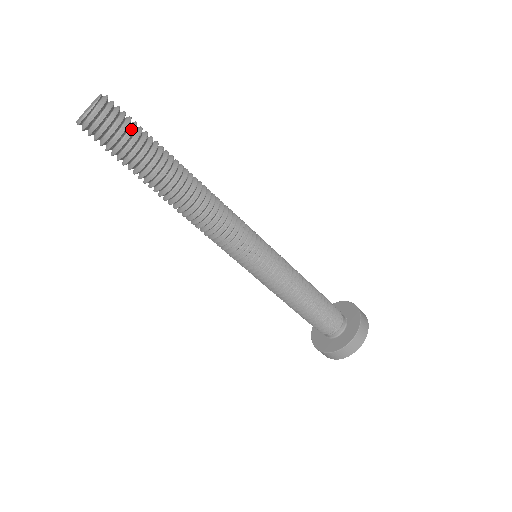
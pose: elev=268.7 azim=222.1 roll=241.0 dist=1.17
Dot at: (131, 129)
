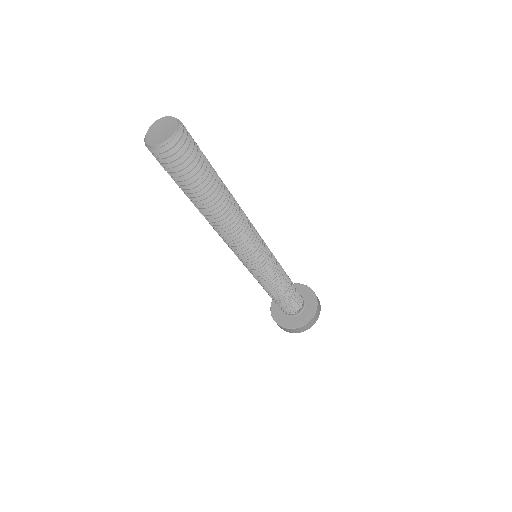
Dot at: occluded
